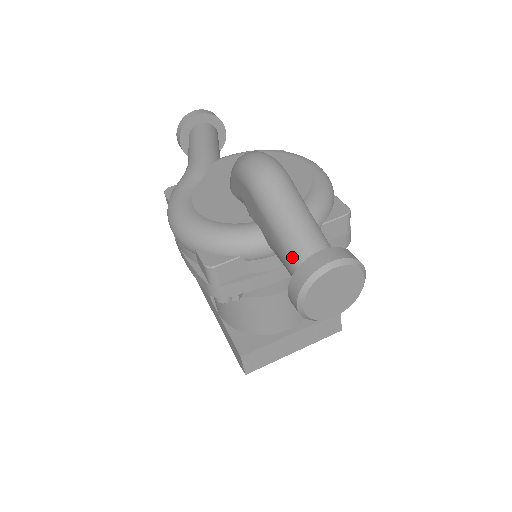
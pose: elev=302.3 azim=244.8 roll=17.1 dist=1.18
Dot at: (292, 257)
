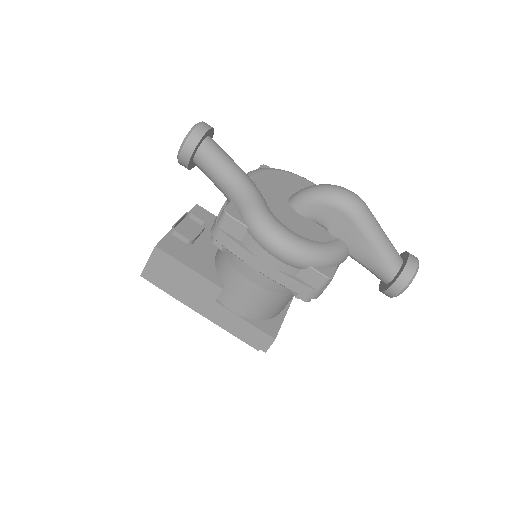
Dot at: (389, 262)
